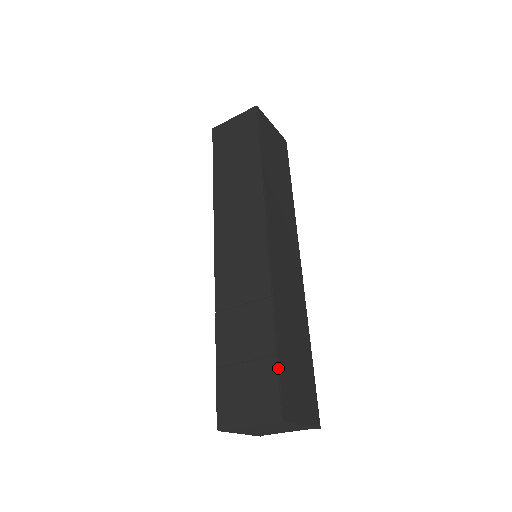
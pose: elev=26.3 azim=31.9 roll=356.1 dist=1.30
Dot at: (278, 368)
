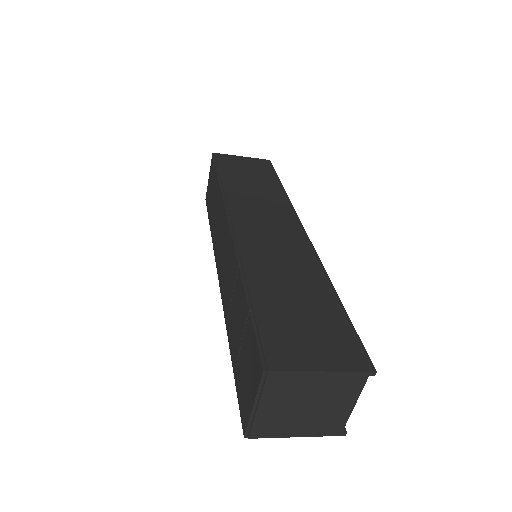
Dot at: (254, 323)
